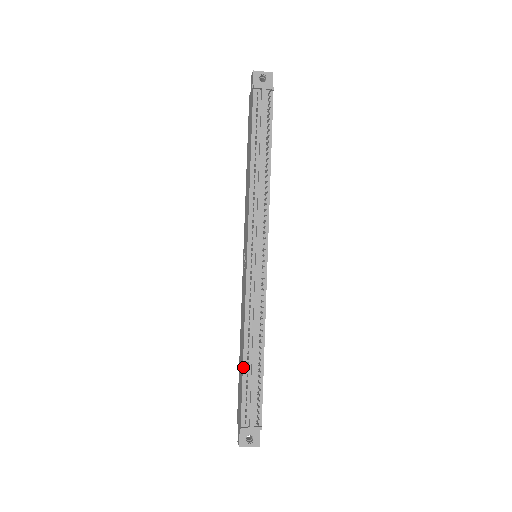
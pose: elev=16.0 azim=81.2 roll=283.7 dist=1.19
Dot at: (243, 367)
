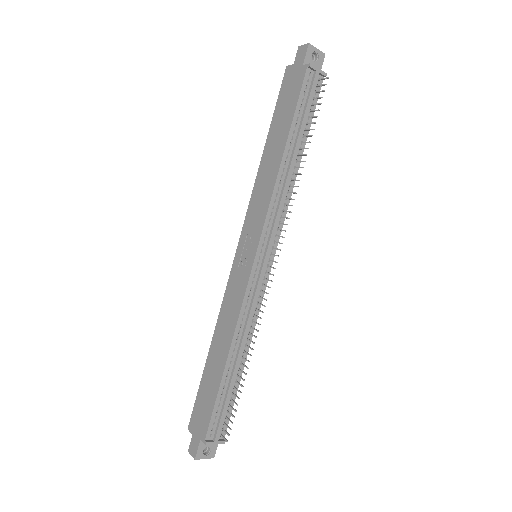
Dot at: (222, 378)
